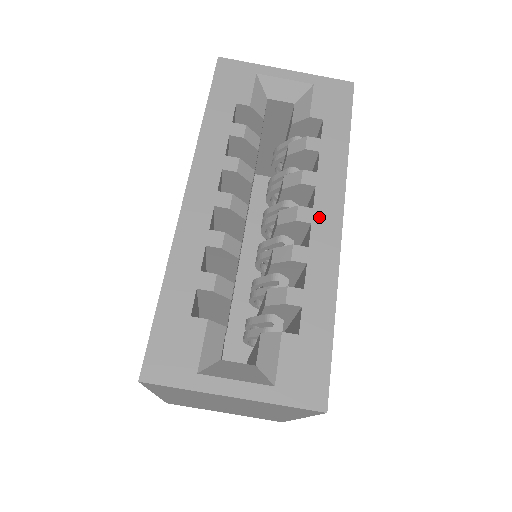
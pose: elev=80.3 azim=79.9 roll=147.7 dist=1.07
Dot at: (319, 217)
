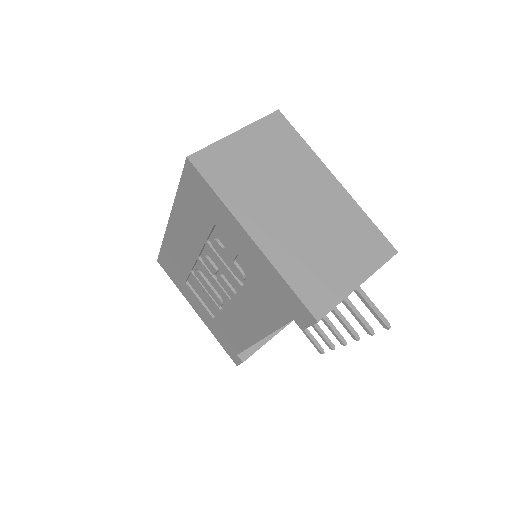
Dot at: occluded
